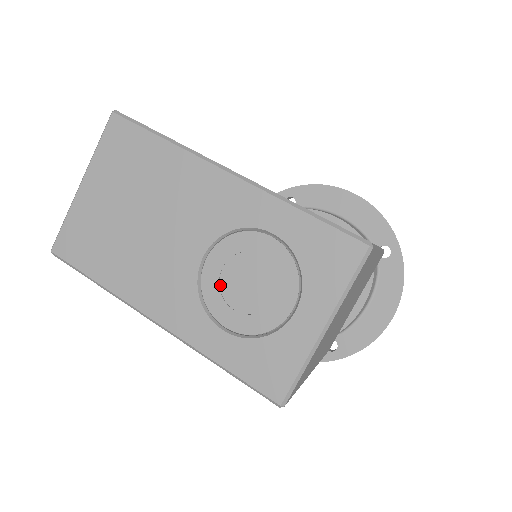
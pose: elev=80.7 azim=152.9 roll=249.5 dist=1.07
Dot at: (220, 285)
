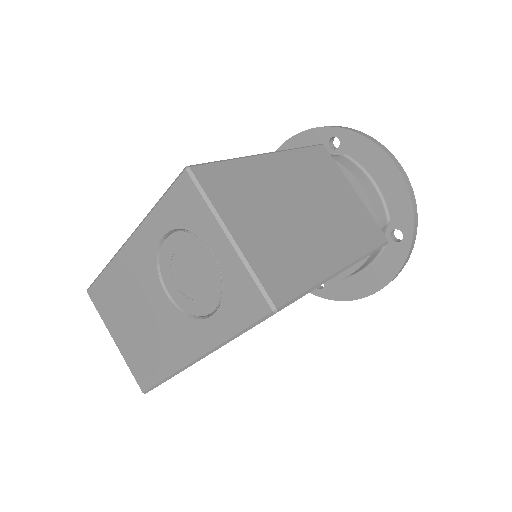
Dot at: (186, 296)
